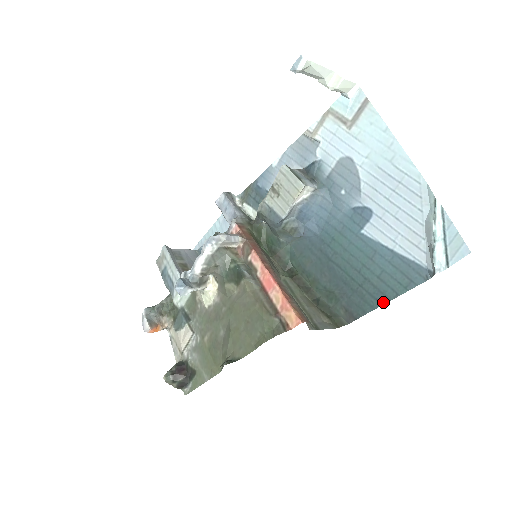
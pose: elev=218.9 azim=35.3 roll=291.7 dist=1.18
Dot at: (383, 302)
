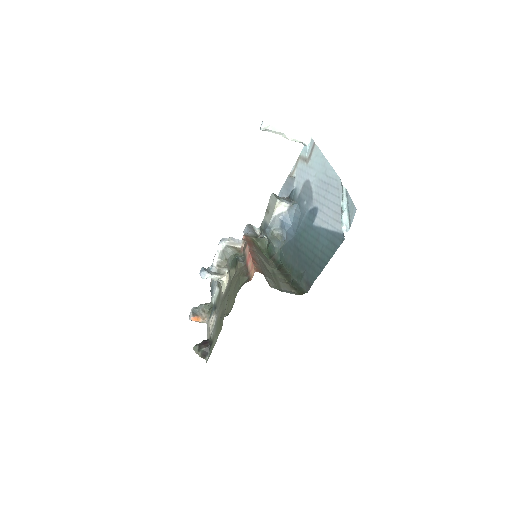
Dot at: (323, 267)
